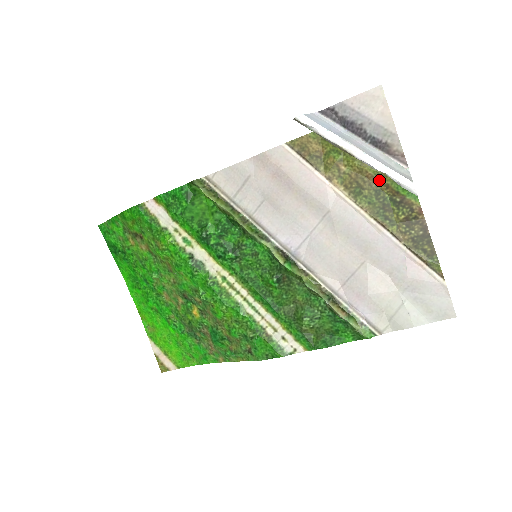
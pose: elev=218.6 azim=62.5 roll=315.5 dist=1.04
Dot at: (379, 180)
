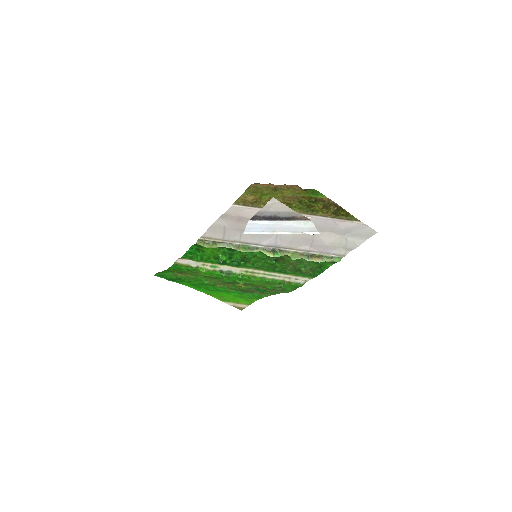
Dot at: (297, 197)
